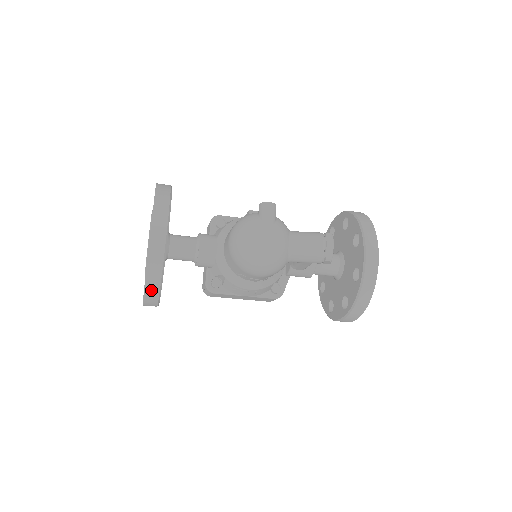
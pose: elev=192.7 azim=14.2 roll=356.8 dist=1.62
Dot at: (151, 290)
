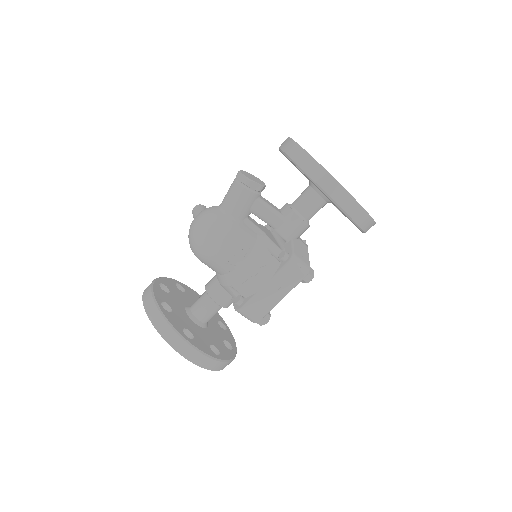
Dot at: (170, 337)
